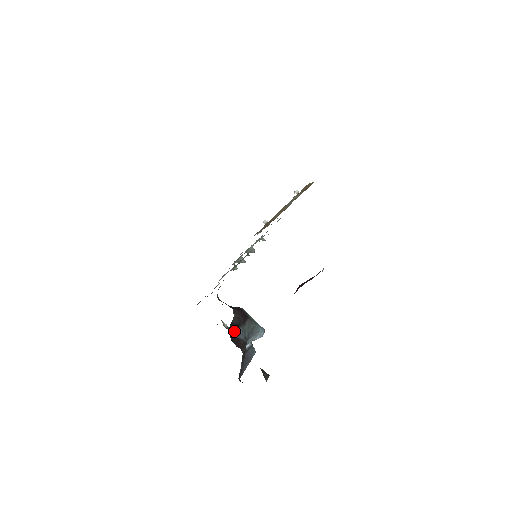
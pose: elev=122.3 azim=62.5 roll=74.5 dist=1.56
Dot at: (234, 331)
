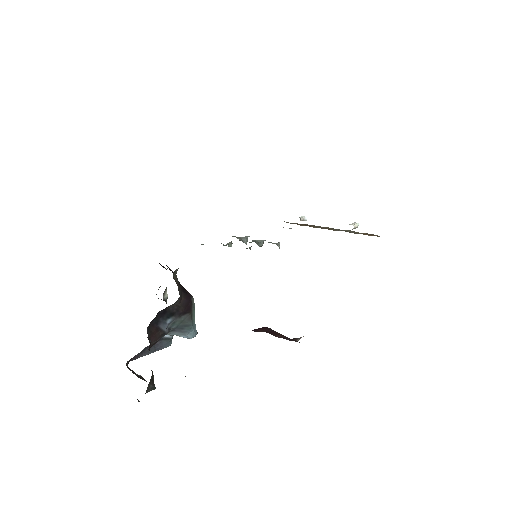
Dot at: (162, 317)
